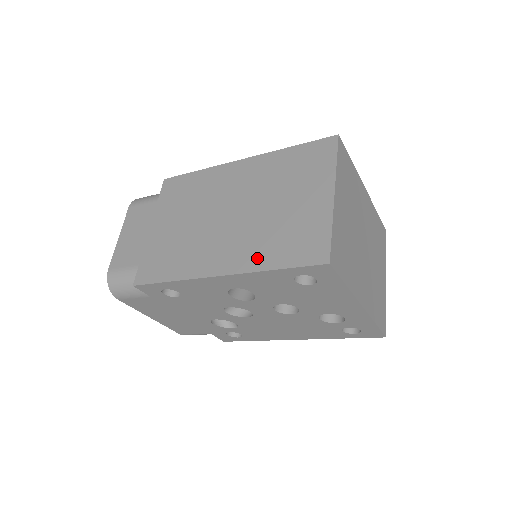
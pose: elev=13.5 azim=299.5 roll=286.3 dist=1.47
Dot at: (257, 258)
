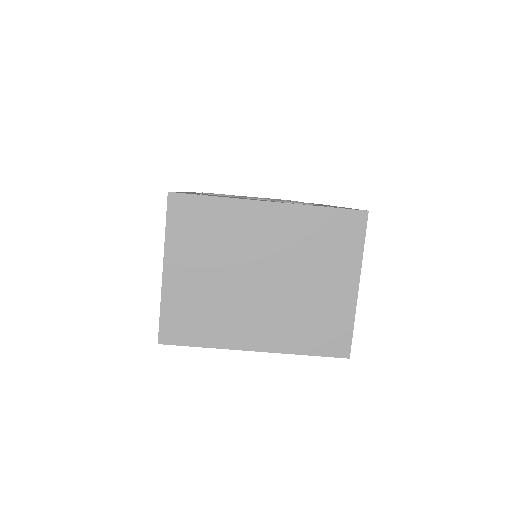
Dot at: occluded
